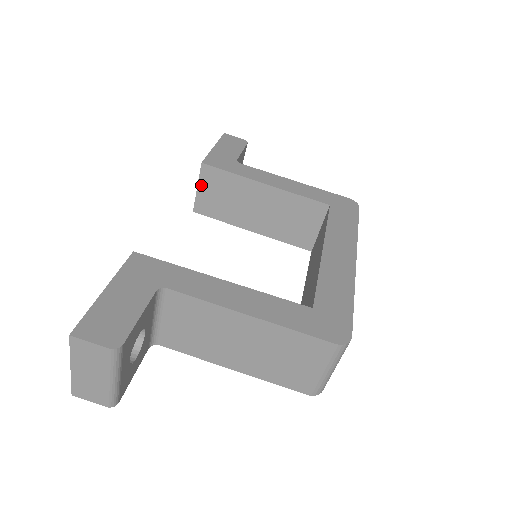
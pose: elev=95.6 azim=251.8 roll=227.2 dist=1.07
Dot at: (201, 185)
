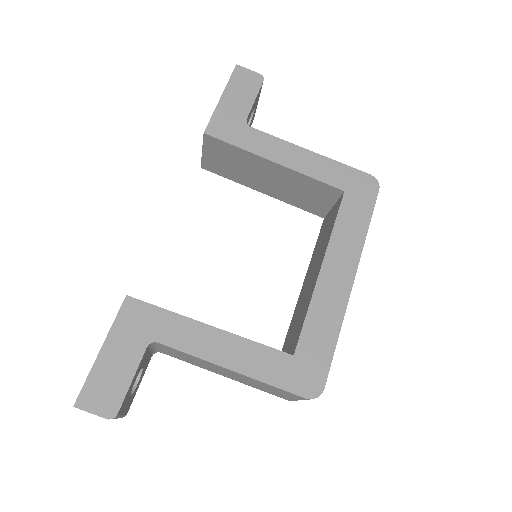
Dot at: (206, 150)
